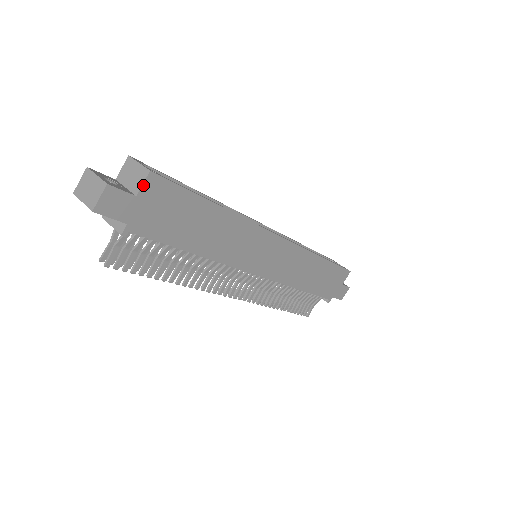
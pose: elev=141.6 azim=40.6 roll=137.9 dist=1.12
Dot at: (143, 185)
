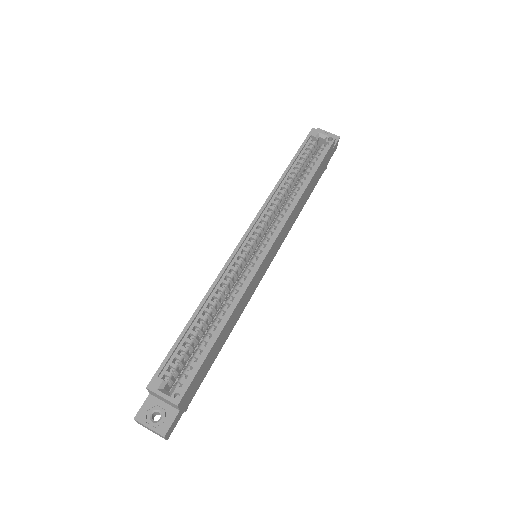
Dot at: (179, 408)
